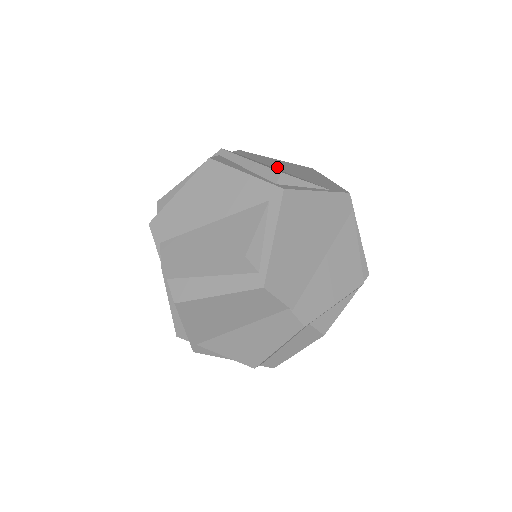
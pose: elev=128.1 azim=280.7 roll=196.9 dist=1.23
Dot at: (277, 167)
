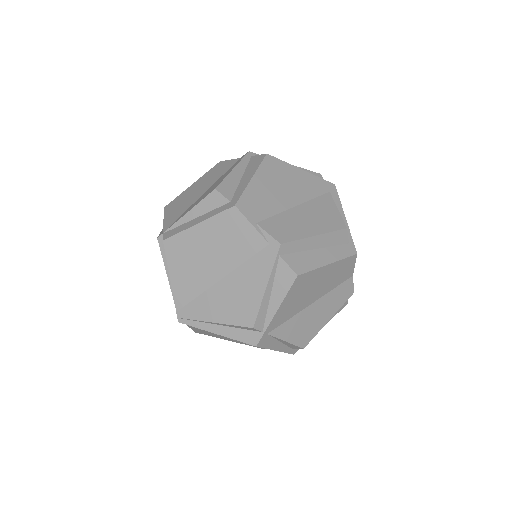
Dot at: occluded
